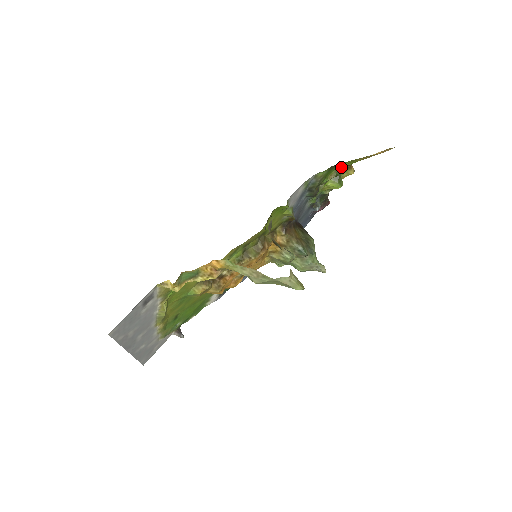
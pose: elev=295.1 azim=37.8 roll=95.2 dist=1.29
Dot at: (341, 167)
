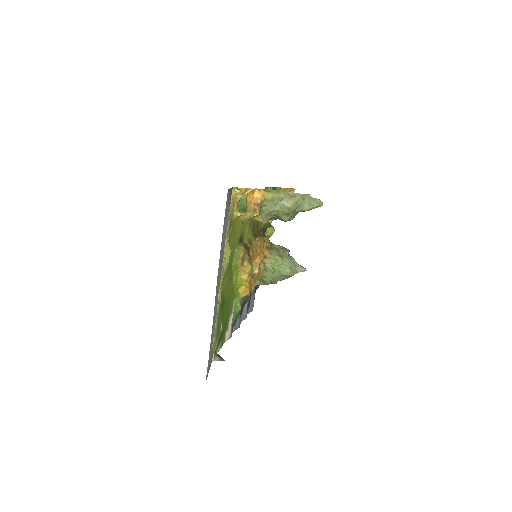
Dot at: occluded
